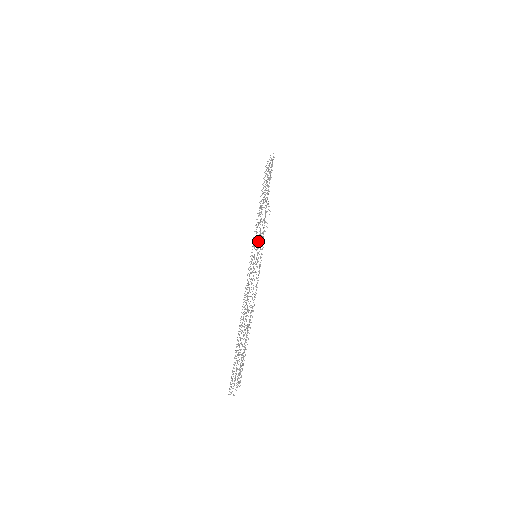
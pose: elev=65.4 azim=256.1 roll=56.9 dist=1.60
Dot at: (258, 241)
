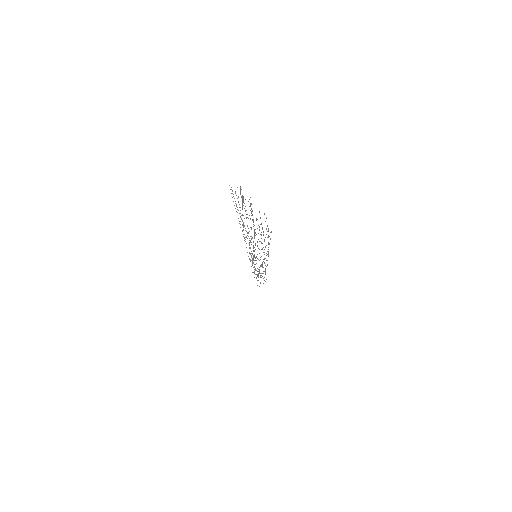
Dot at: occluded
